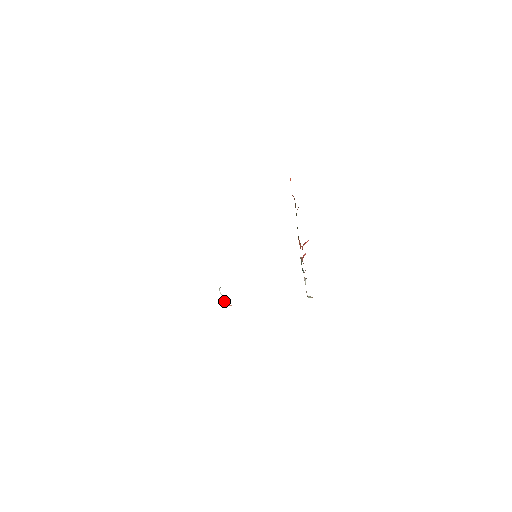
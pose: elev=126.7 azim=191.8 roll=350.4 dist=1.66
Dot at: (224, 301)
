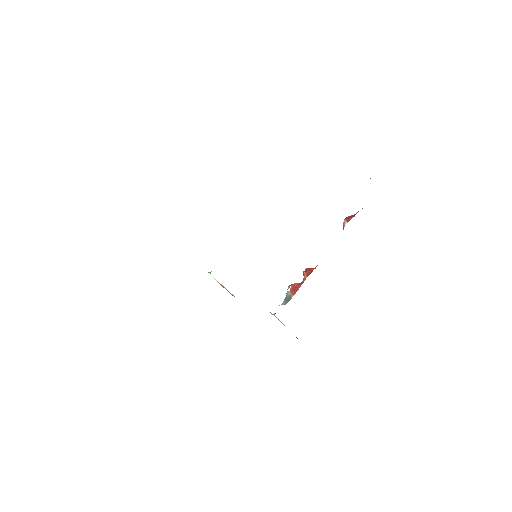
Dot at: occluded
